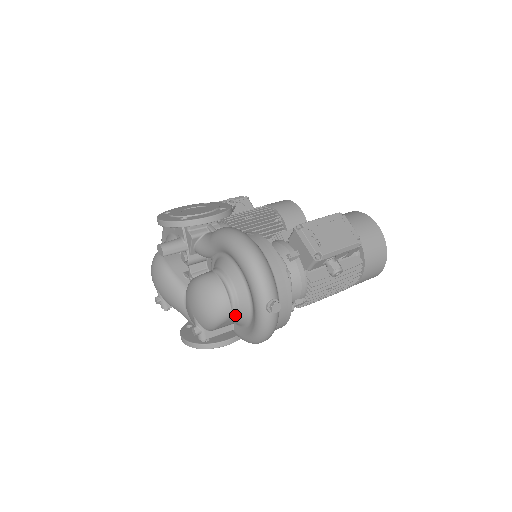
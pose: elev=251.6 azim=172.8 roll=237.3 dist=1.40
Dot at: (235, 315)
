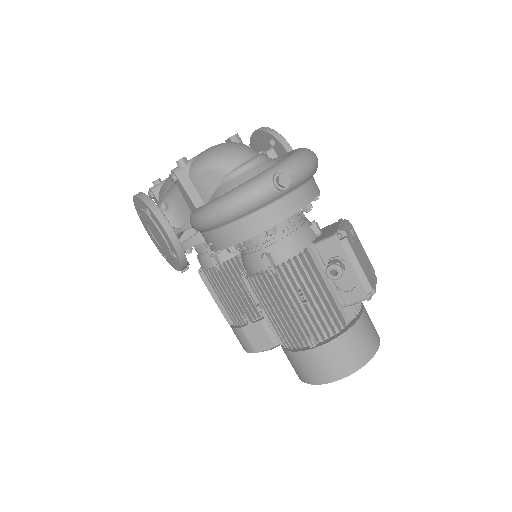
Dot at: (233, 175)
